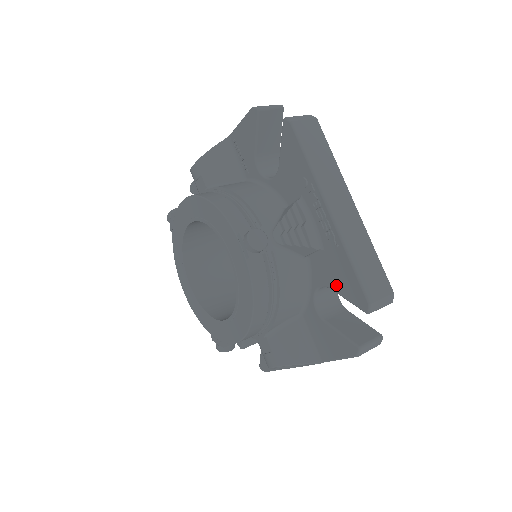
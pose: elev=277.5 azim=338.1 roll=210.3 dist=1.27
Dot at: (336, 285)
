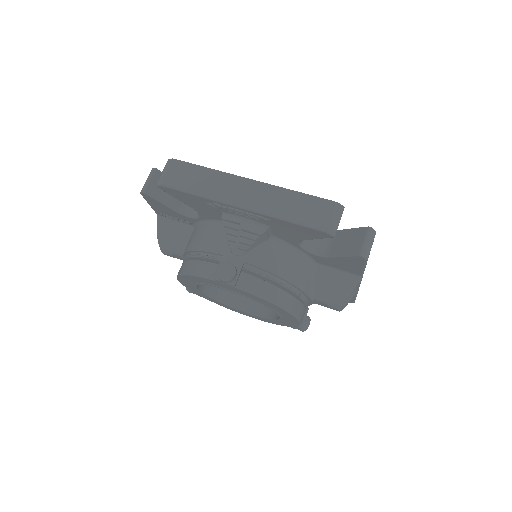
Dot at: (301, 237)
